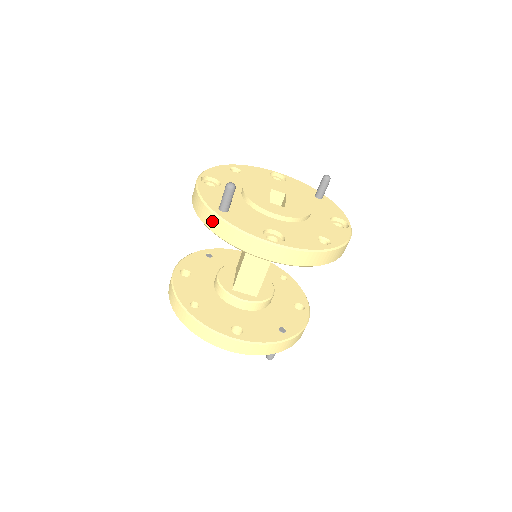
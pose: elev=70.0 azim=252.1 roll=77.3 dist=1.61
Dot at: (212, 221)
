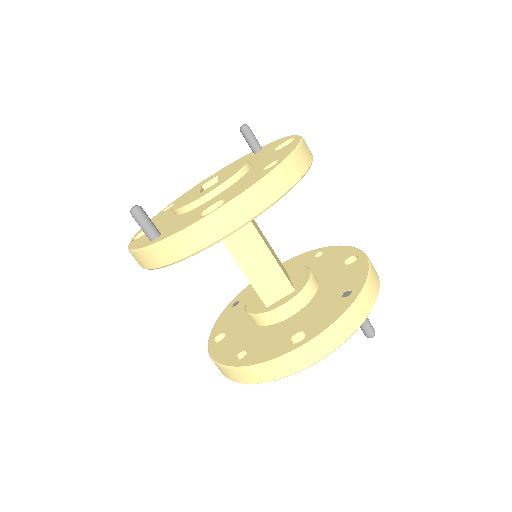
Dot at: (152, 257)
